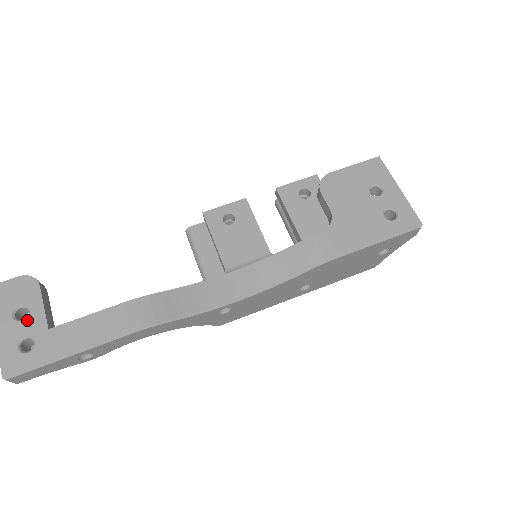
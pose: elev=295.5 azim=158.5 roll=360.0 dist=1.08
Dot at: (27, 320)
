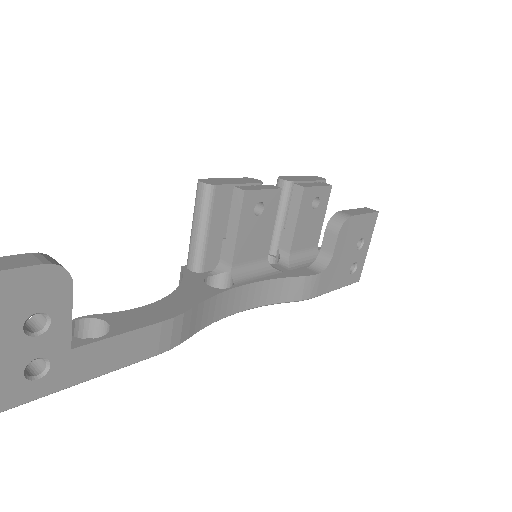
Dot at: (45, 336)
